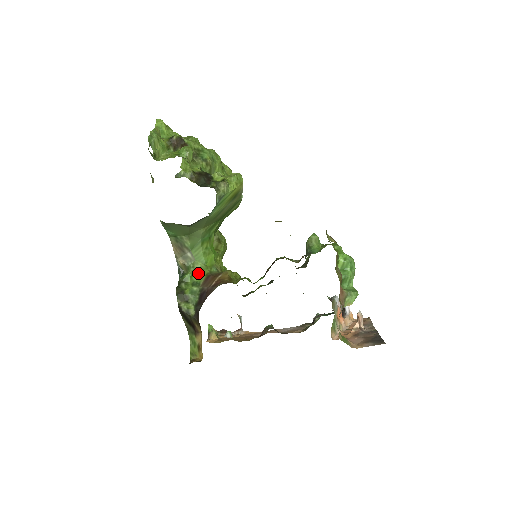
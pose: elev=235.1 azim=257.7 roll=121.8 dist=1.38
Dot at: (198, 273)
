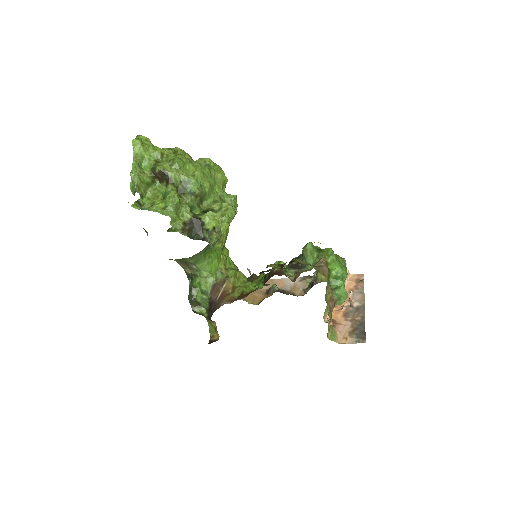
Dot at: (205, 282)
